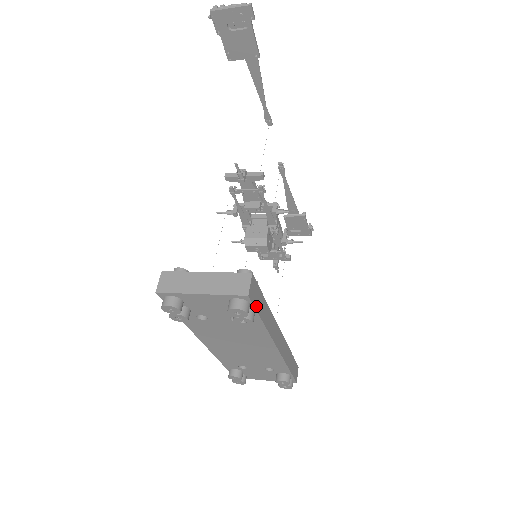
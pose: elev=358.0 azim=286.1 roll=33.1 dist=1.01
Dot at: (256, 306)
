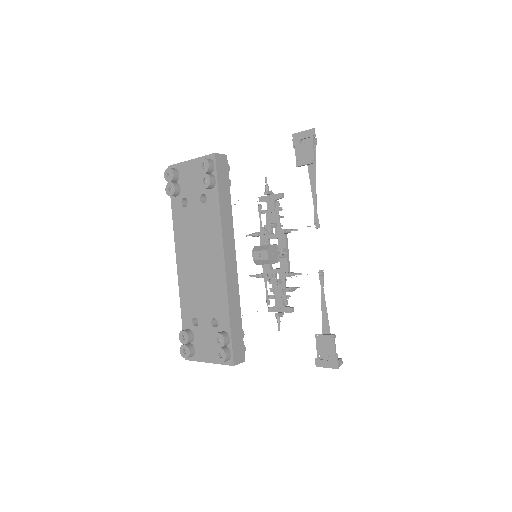
Dot at: (219, 176)
